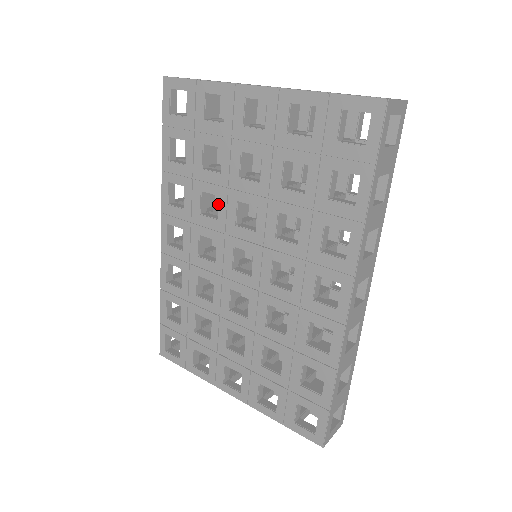
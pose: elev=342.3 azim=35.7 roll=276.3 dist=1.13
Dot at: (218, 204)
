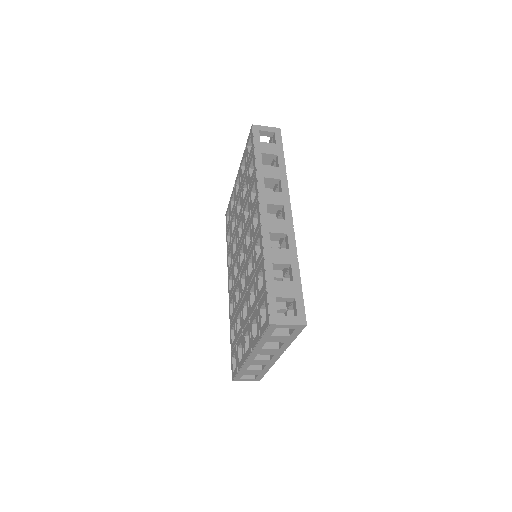
Dot at: occluded
